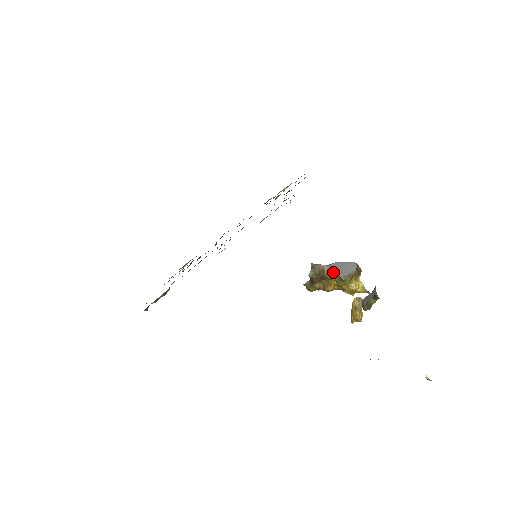
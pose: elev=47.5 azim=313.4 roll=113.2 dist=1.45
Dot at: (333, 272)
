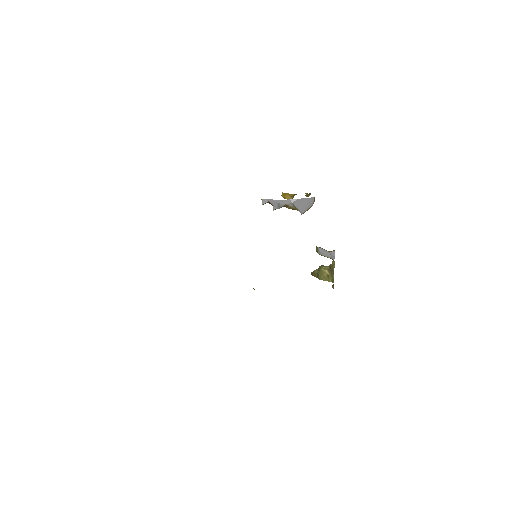
Dot at: (295, 208)
